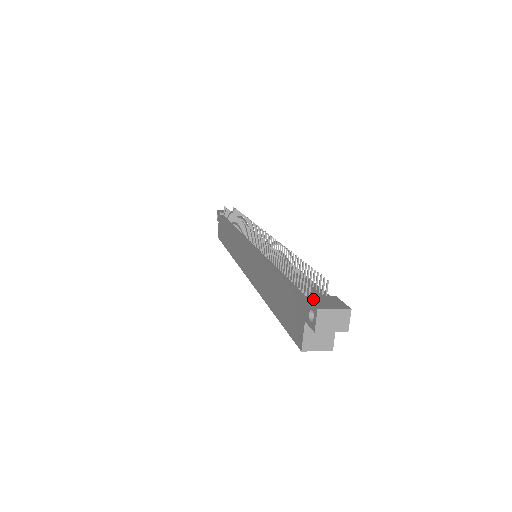
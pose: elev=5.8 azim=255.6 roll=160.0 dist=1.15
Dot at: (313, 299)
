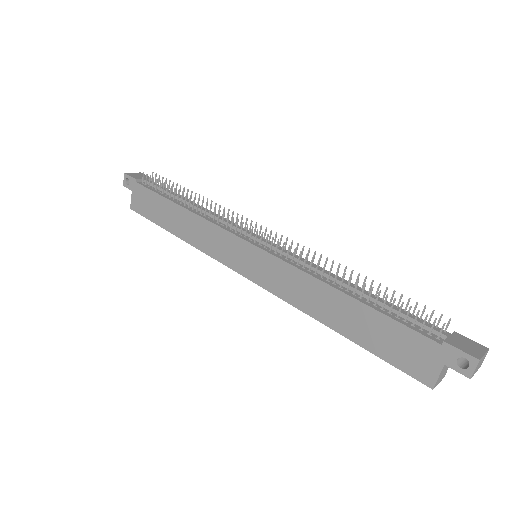
Dot at: (455, 344)
